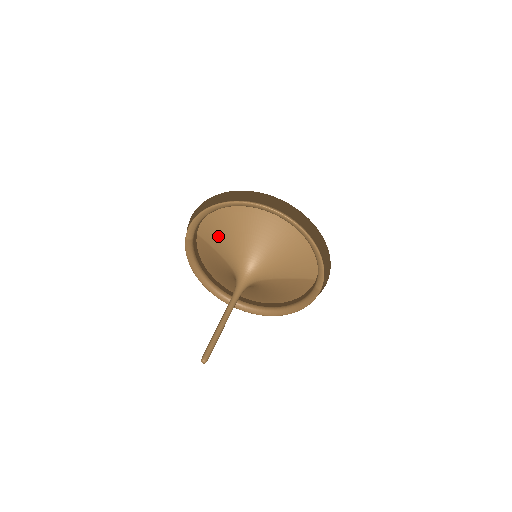
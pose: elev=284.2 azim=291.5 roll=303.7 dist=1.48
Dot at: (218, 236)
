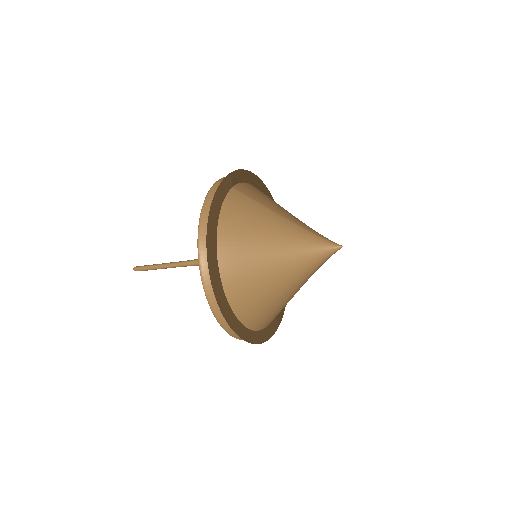
Dot at: occluded
